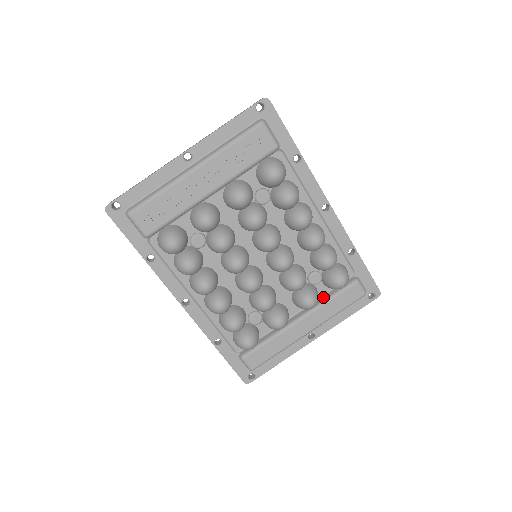
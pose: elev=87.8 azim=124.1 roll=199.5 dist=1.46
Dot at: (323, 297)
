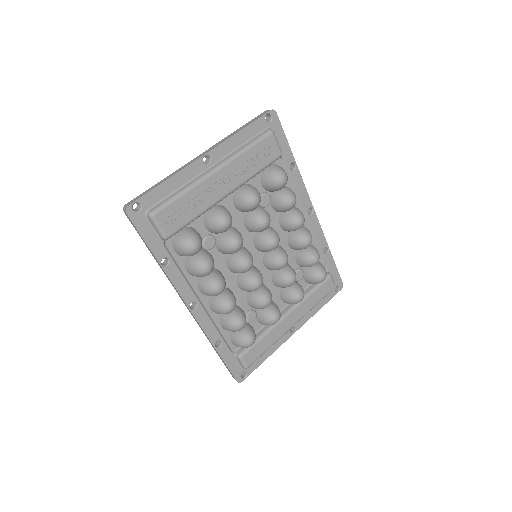
Dot at: (304, 292)
